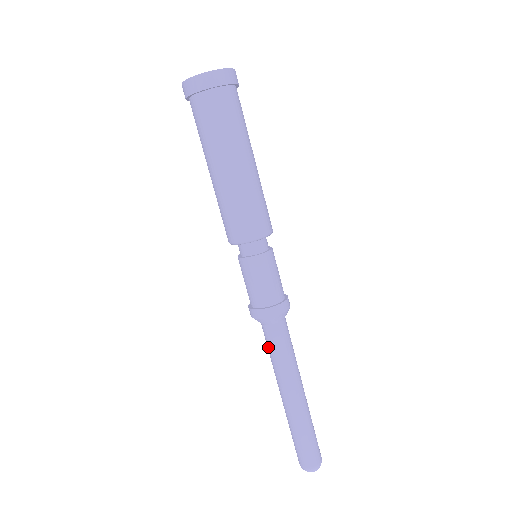
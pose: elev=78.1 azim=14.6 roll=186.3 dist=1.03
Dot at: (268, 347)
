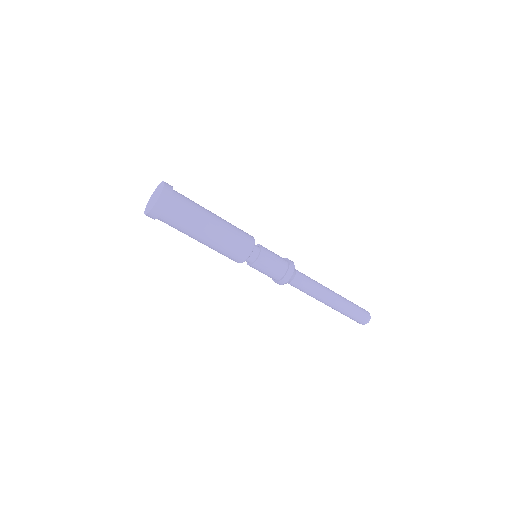
Dot at: occluded
